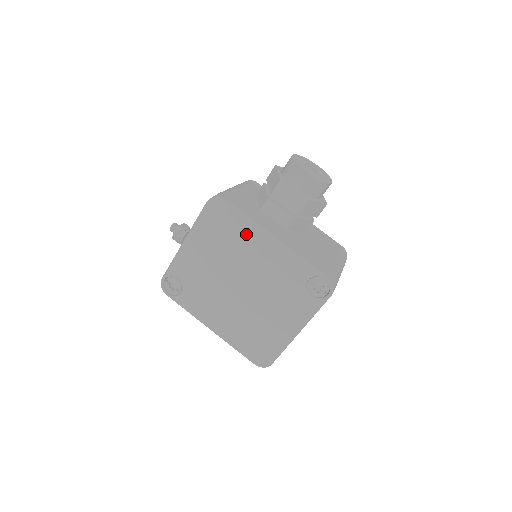
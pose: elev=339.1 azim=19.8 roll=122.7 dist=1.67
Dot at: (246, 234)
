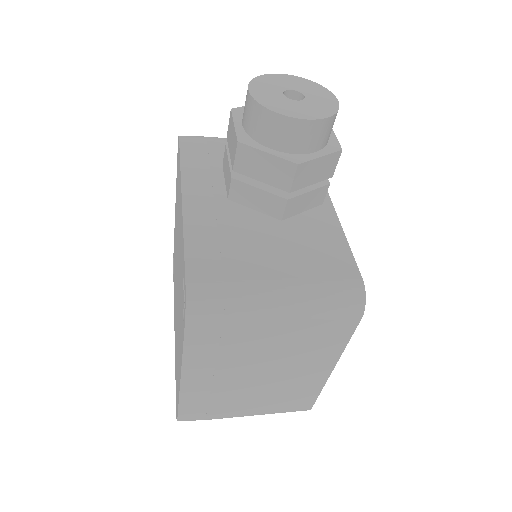
Dot at: (179, 192)
